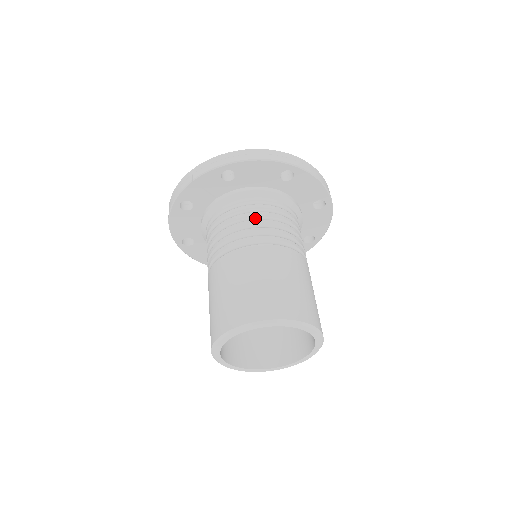
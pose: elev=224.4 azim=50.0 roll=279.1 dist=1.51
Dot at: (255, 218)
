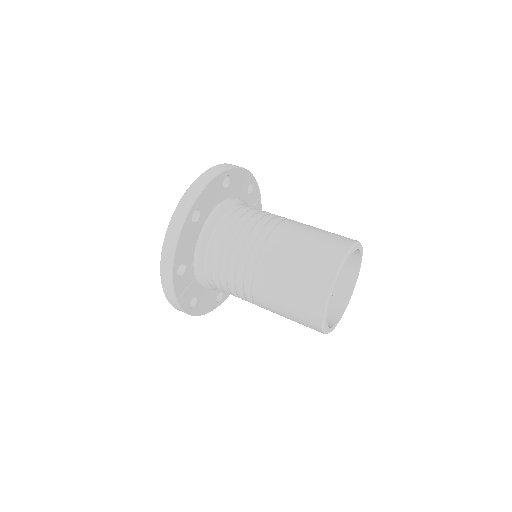
Dot at: (227, 259)
